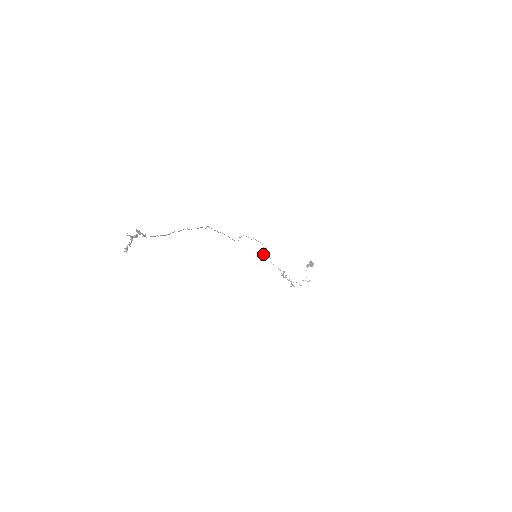
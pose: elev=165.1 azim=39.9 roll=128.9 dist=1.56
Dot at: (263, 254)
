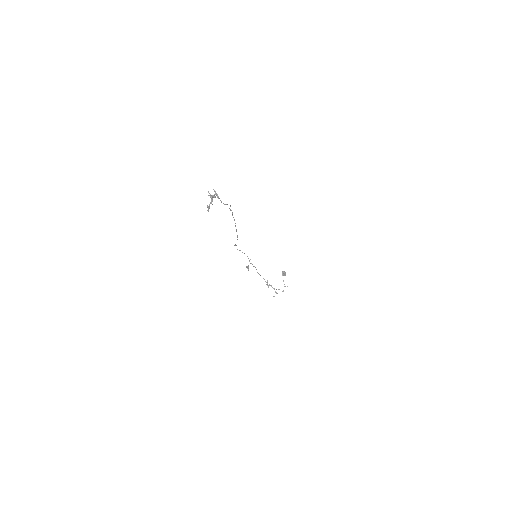
Dot at: occluded
